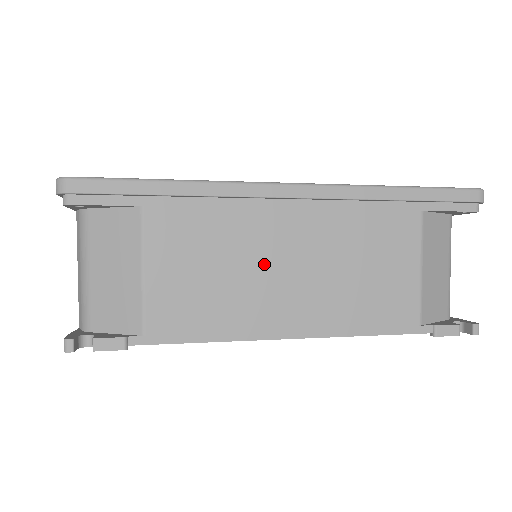
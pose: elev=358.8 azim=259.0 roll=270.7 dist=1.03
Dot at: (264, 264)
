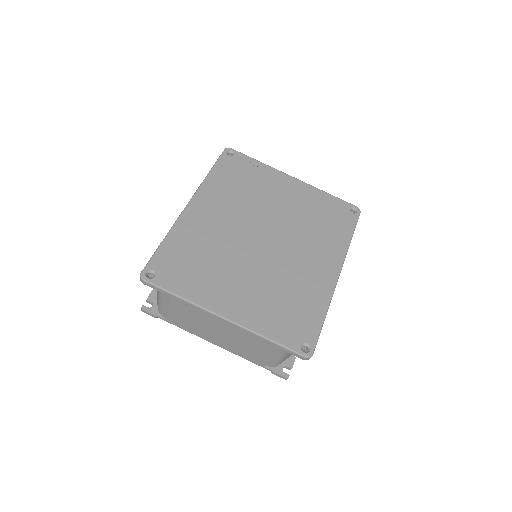
Dot at: occluded
